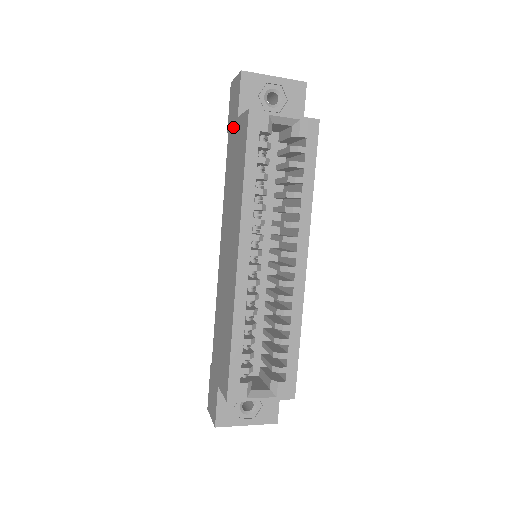
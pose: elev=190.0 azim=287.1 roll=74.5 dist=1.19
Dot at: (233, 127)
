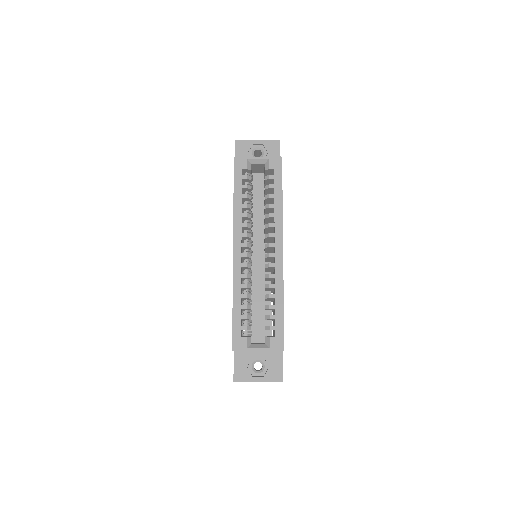
Dot at: occluded
